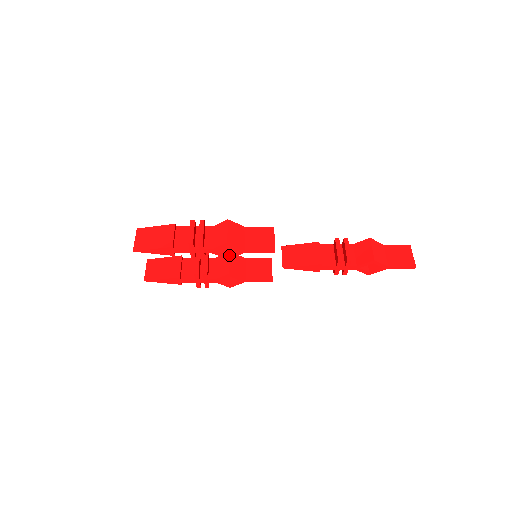
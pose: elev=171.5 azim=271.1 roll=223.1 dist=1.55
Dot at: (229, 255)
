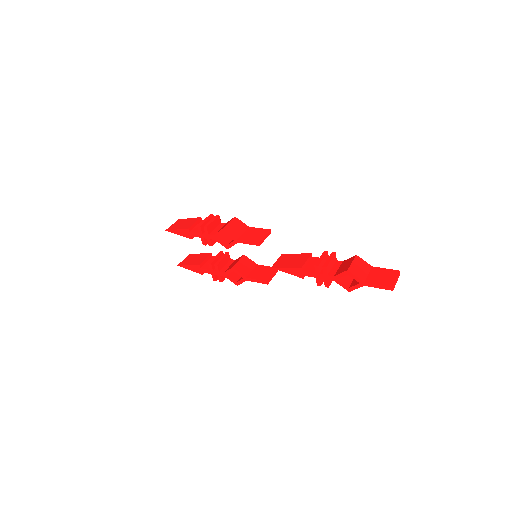
Dot at: (228, 244)
